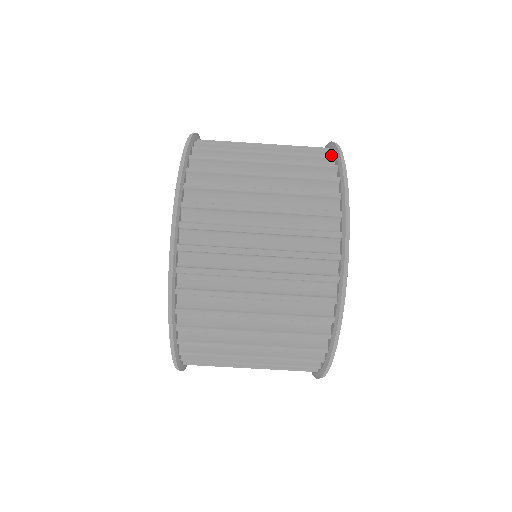
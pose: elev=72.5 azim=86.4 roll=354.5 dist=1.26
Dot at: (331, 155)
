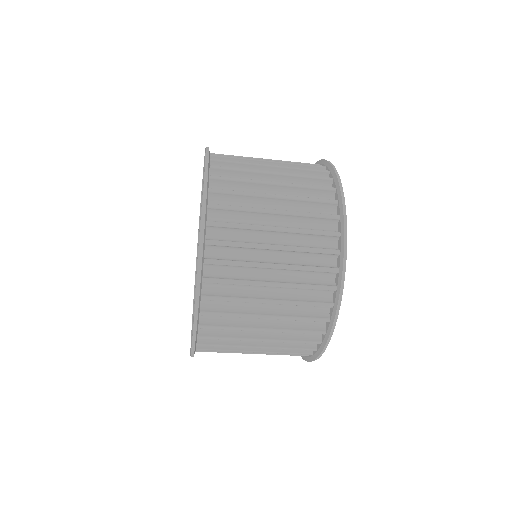
Dot at: (330, 304)
